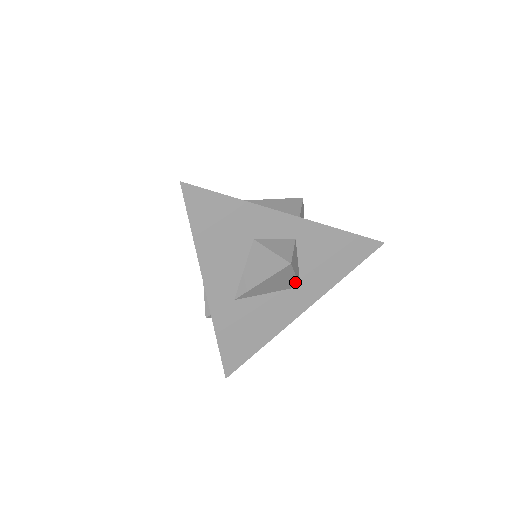
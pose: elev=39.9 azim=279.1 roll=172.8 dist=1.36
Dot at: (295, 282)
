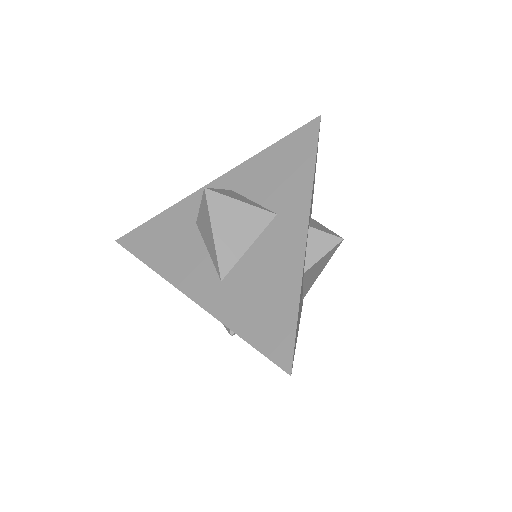
Dot at: (257, 212)
